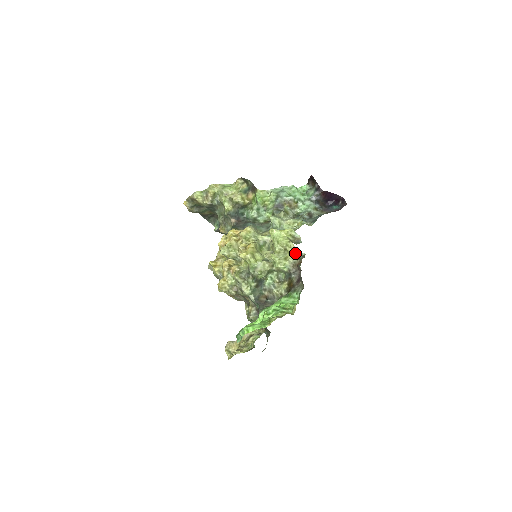
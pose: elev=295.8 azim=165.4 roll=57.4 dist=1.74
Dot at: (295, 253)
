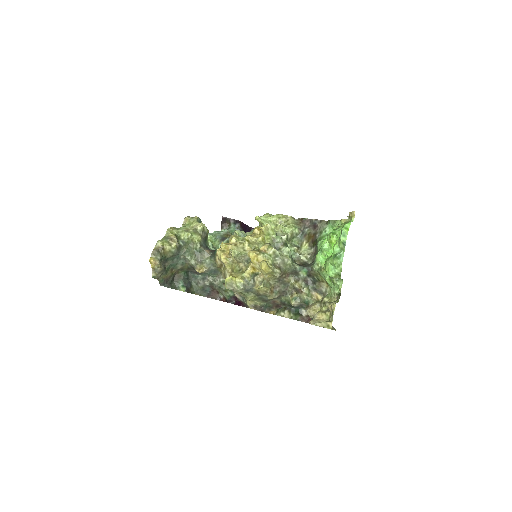
Dot at: (291, 218)
